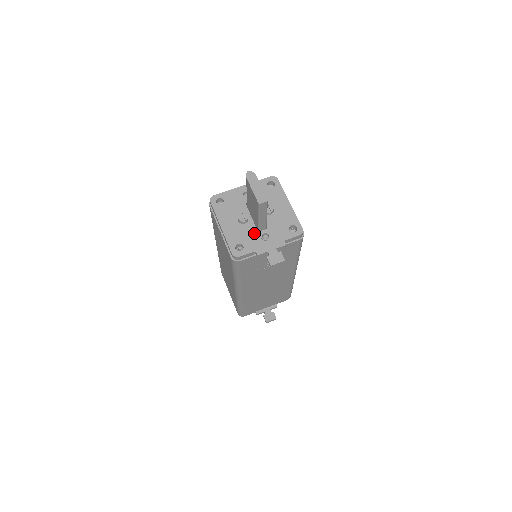
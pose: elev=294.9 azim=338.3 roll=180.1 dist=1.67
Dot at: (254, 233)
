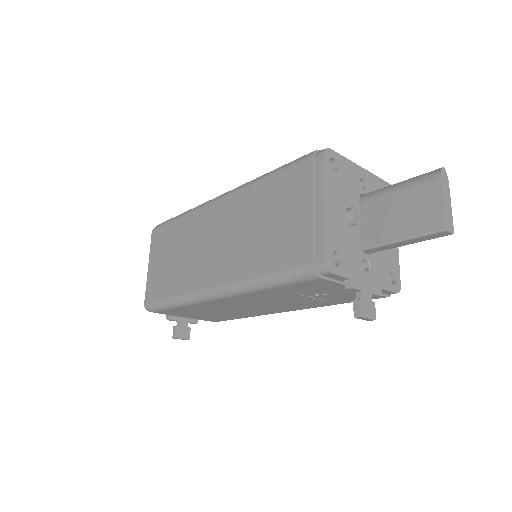
Dot at: (357, 249)
